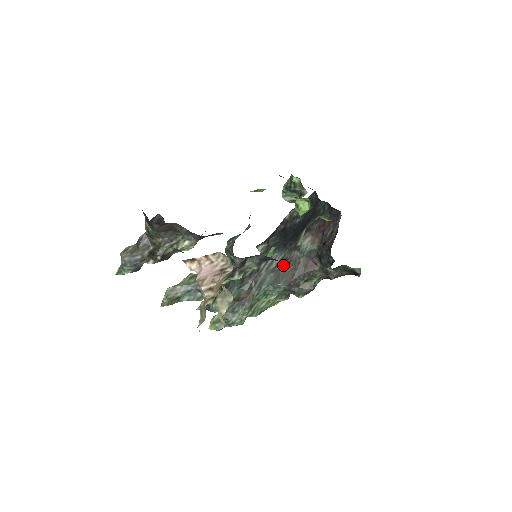
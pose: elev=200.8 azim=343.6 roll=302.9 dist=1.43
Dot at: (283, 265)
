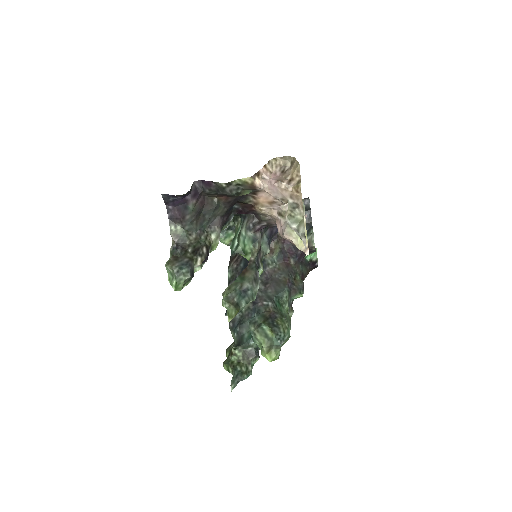
Dot at: (269, 281)
